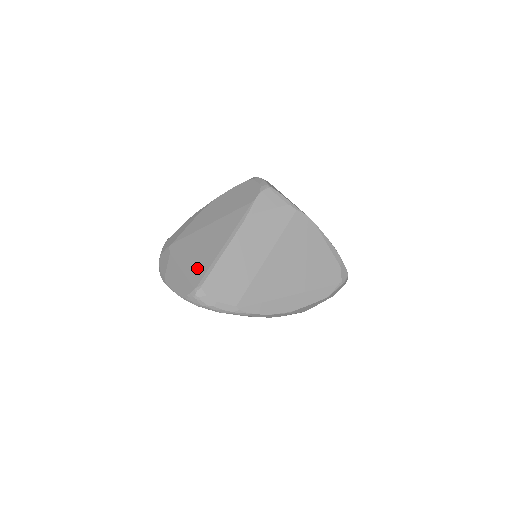
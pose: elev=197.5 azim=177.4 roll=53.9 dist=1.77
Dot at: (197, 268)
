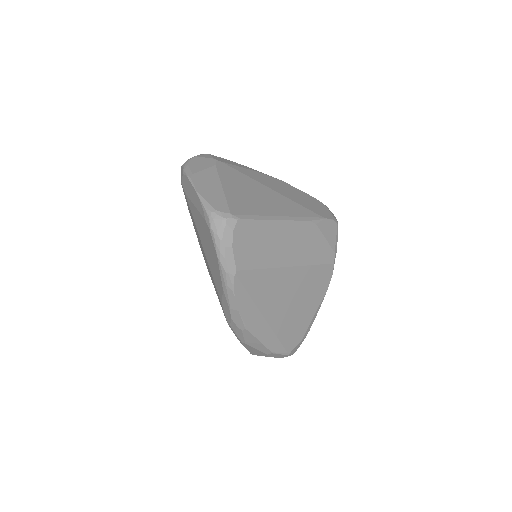
Dot at: (242, 203)
